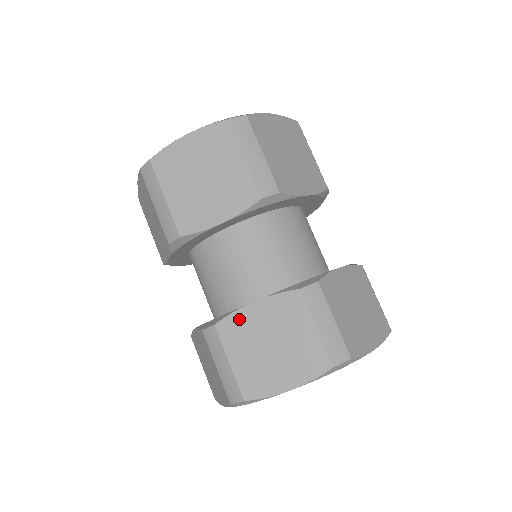
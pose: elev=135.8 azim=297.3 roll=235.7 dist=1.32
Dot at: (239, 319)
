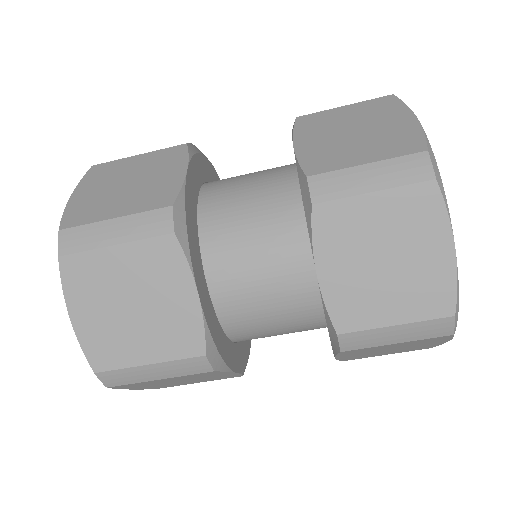
Dot at: (309, 156)
